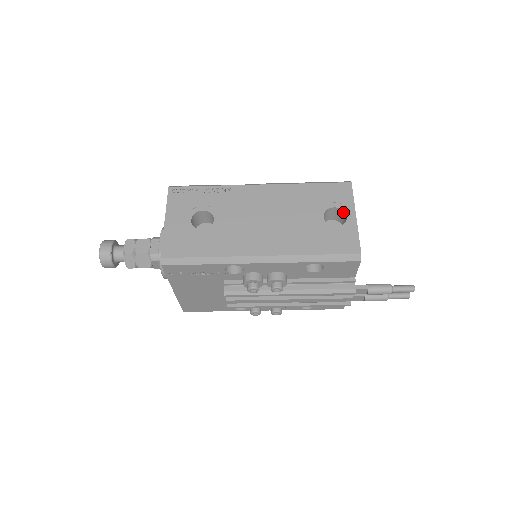
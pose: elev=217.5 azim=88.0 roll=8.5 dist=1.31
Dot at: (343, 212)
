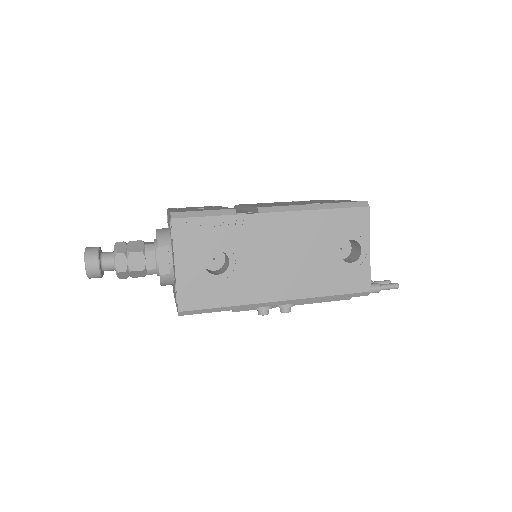
Dot at: (358, 243)
